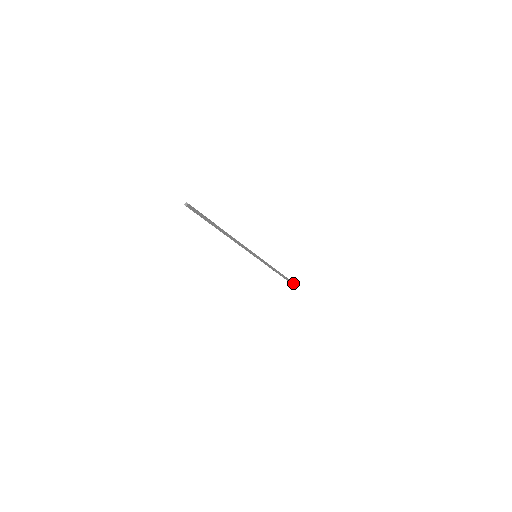
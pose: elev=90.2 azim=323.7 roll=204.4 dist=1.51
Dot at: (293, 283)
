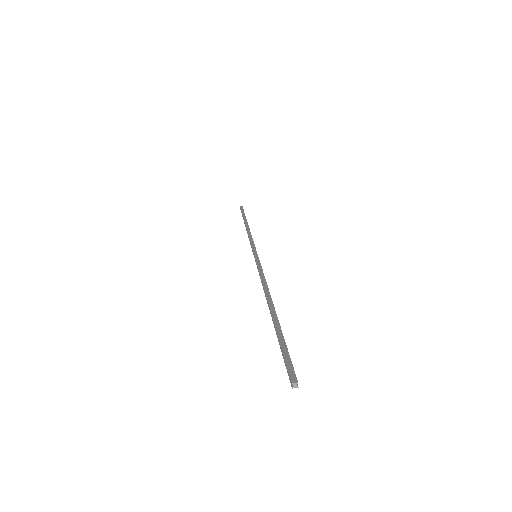
Dot at: (241, 207)
